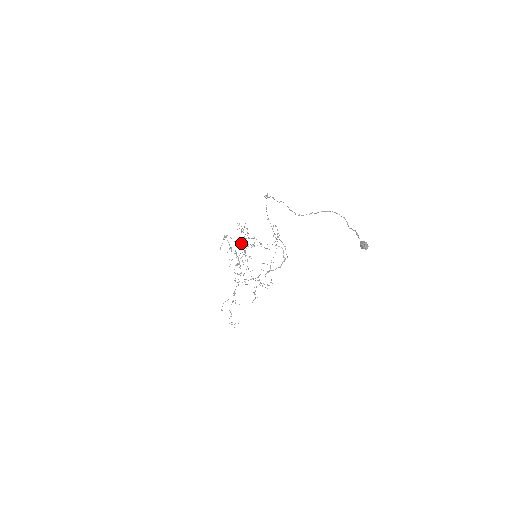
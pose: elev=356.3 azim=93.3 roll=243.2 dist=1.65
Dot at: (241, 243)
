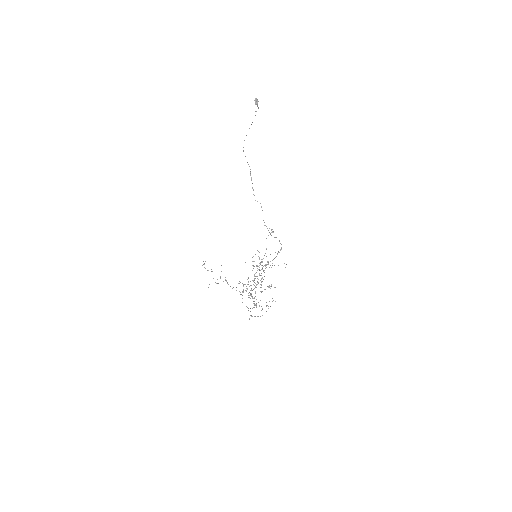
Dot at: (258, 282)
